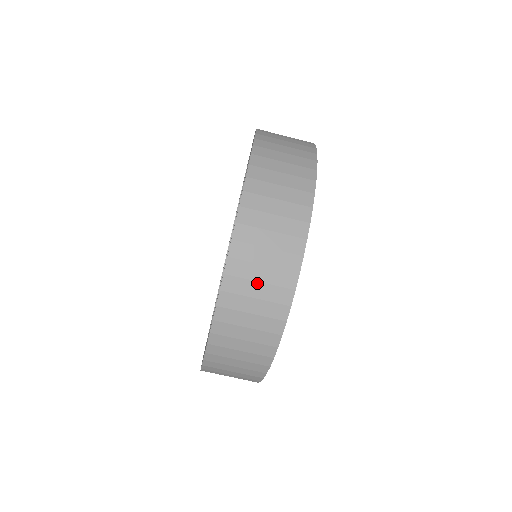
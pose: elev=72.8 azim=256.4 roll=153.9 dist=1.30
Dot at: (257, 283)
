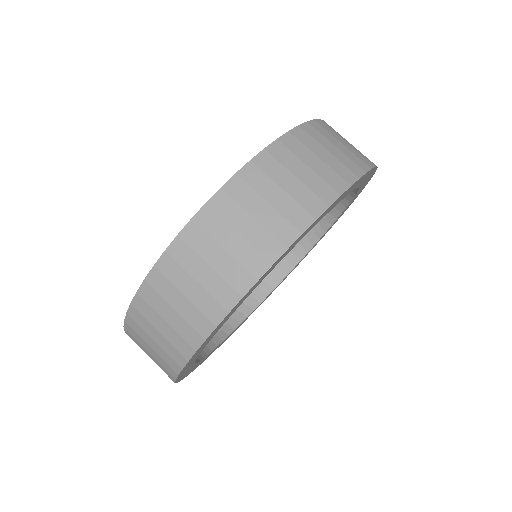
Dot at: occluded
